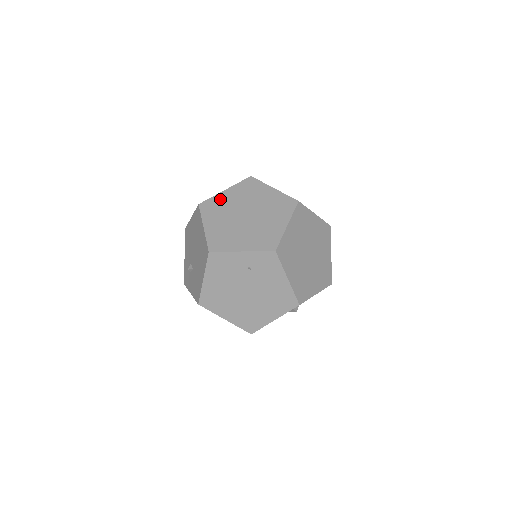
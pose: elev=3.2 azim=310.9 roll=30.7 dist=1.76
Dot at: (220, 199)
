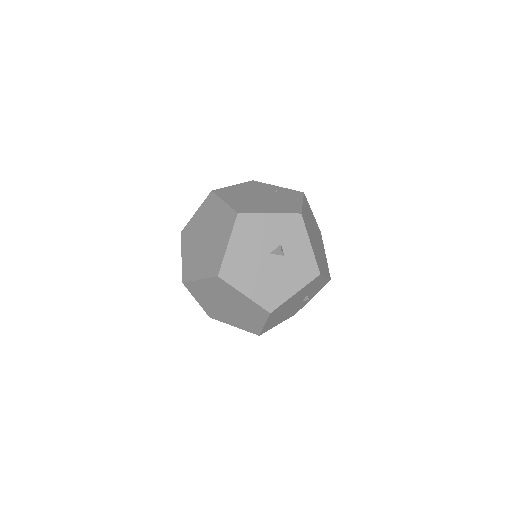
Dot at: occluded
